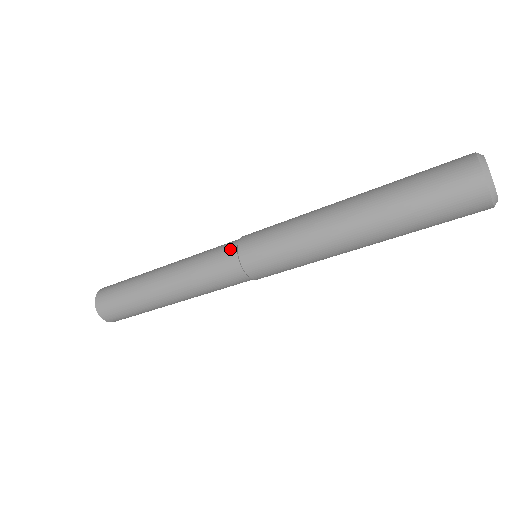
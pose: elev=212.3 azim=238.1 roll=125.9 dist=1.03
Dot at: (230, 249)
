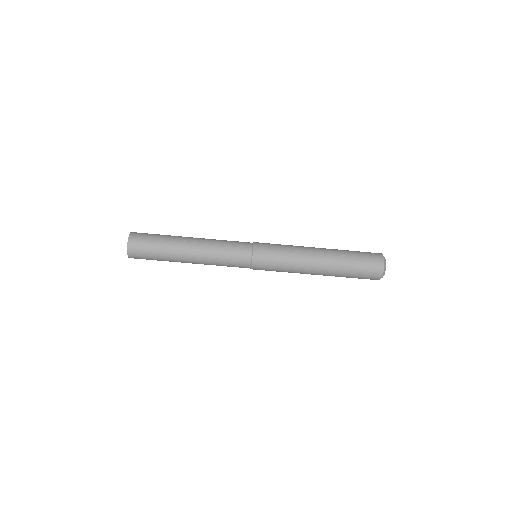
Dot at: occluded
